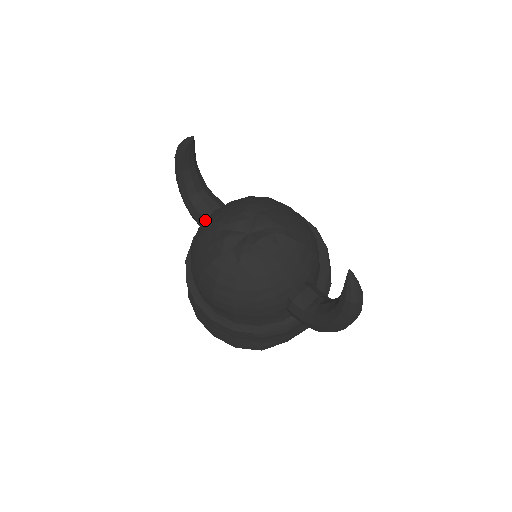
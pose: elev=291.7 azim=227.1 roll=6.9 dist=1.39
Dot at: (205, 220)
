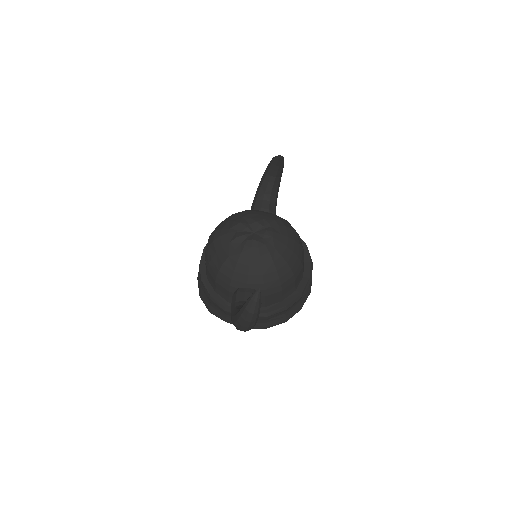
Dot at: occluded
